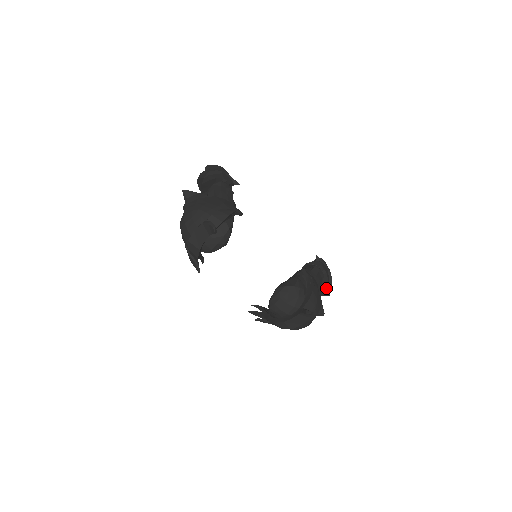
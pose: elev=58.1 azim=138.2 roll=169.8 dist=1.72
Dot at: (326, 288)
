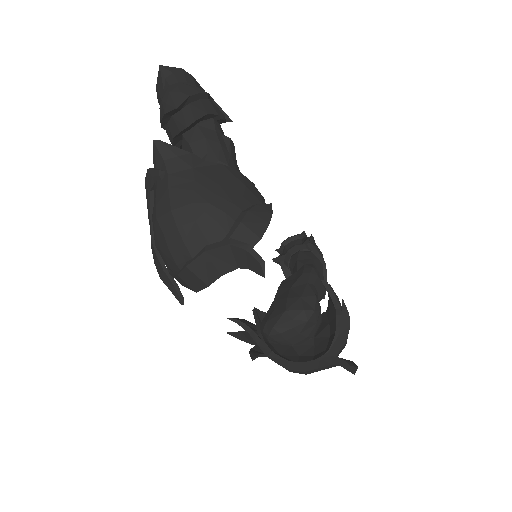
Dot at: occluded
